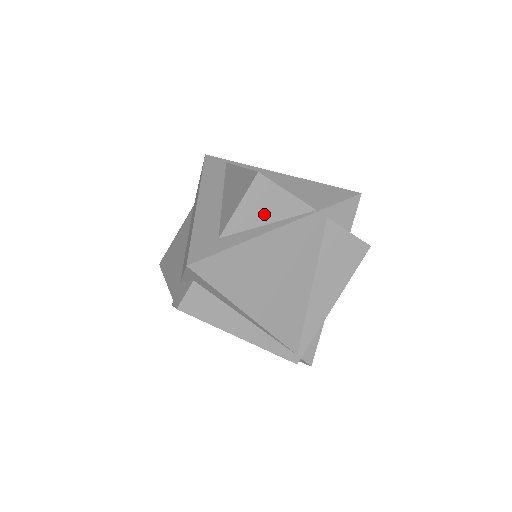
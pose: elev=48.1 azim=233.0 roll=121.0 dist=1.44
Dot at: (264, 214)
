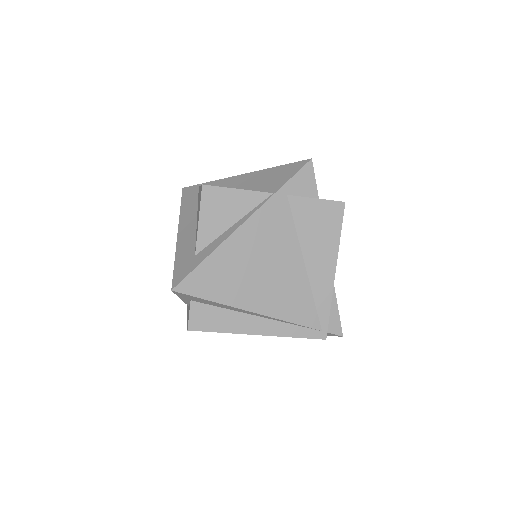
Dot at: (226, 218)
